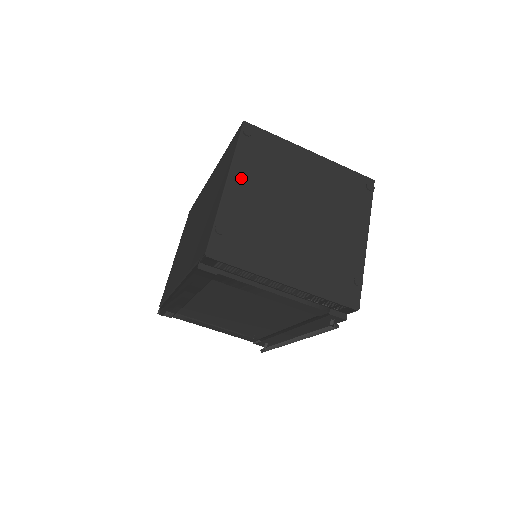
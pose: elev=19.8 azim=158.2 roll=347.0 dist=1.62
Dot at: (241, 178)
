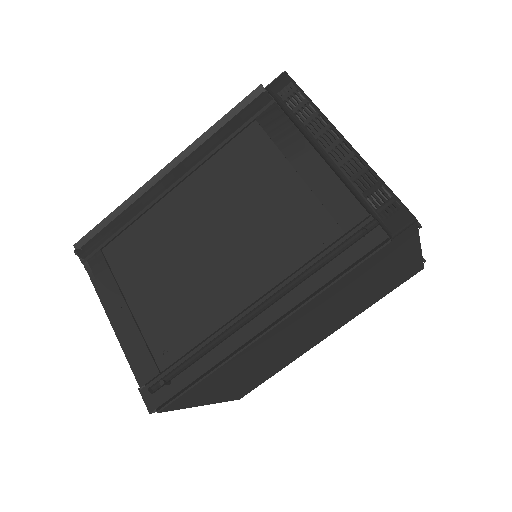
Dot at: occluded
